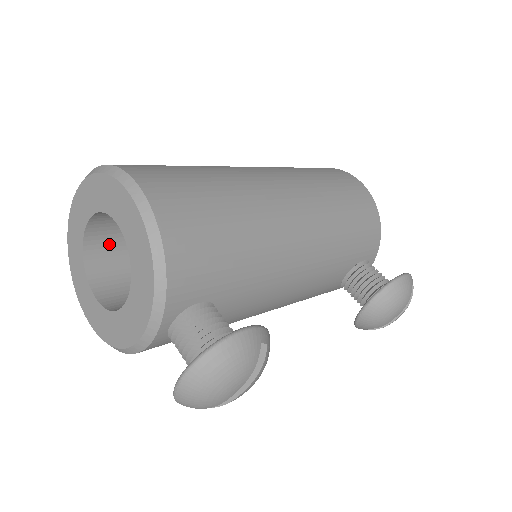
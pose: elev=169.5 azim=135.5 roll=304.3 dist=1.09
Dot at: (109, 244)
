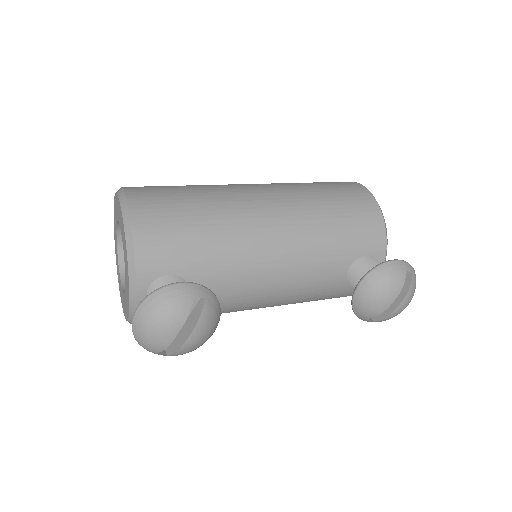
Dot at: occluded
